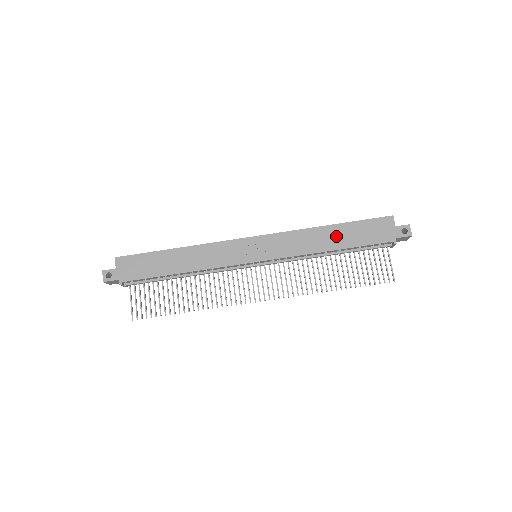
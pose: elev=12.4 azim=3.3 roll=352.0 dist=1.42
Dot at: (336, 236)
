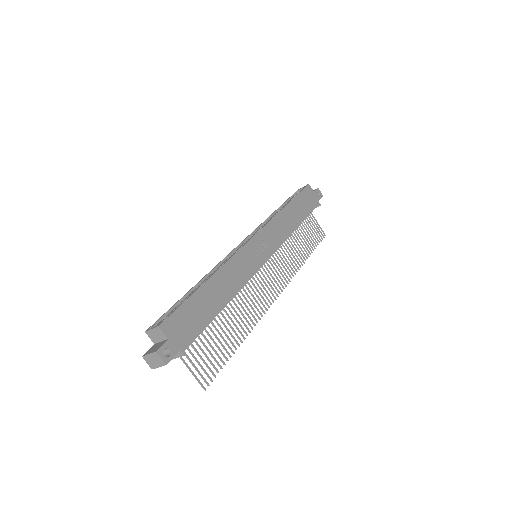
Dot at: (294, 213)
